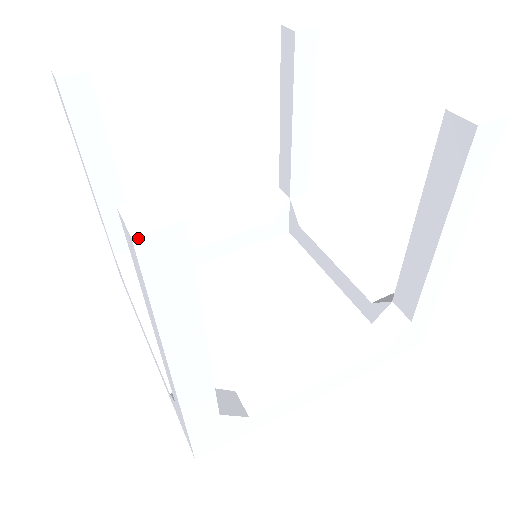
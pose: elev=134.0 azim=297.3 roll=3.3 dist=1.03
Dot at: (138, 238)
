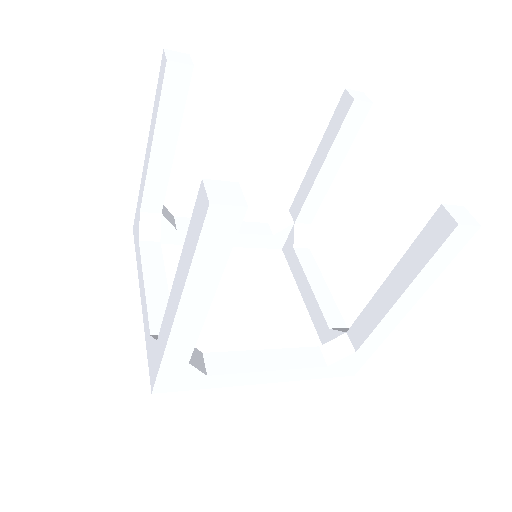
Dot at: (213, 205)
